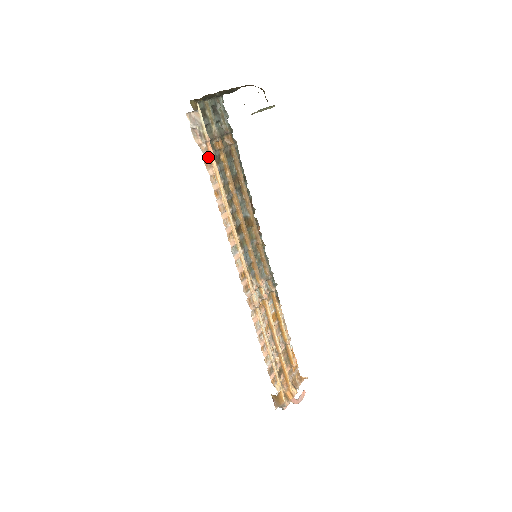
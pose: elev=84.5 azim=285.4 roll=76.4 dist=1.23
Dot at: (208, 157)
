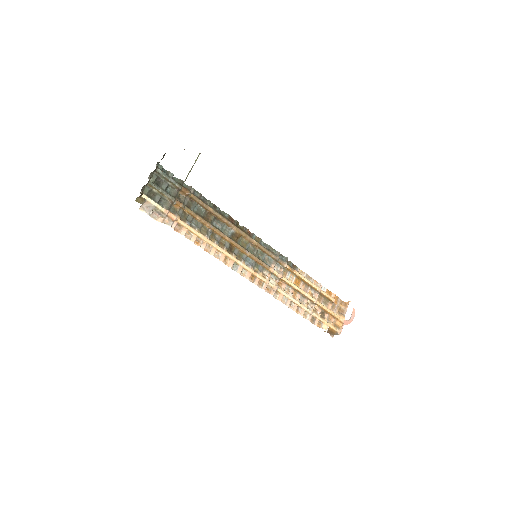
Dot at: (175, 224)
